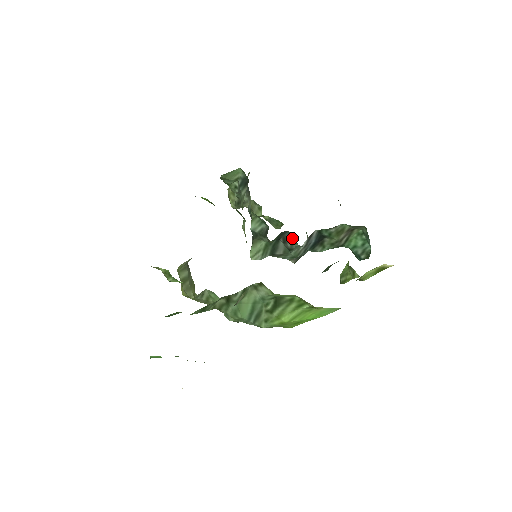
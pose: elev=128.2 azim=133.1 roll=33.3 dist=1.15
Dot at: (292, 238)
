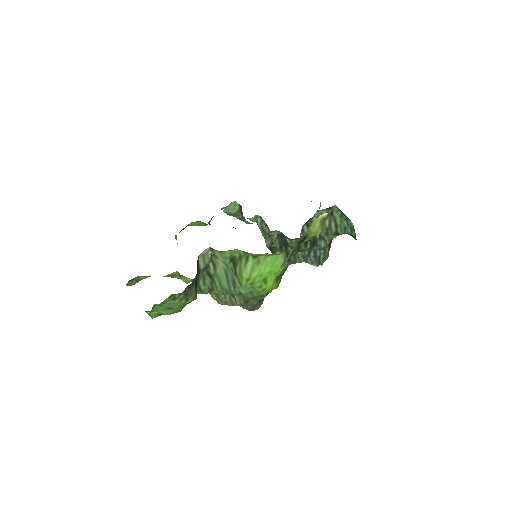
Dot at: (286, 237)
